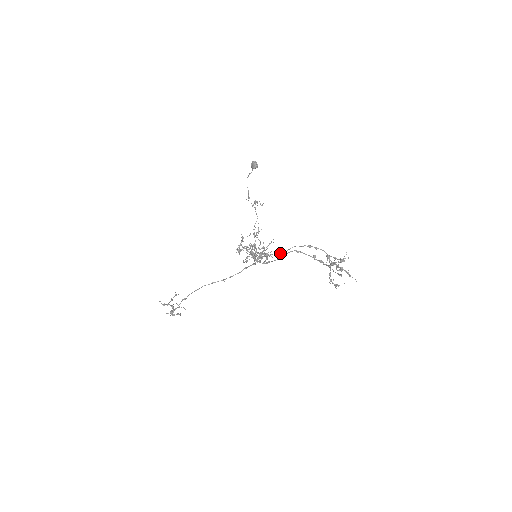
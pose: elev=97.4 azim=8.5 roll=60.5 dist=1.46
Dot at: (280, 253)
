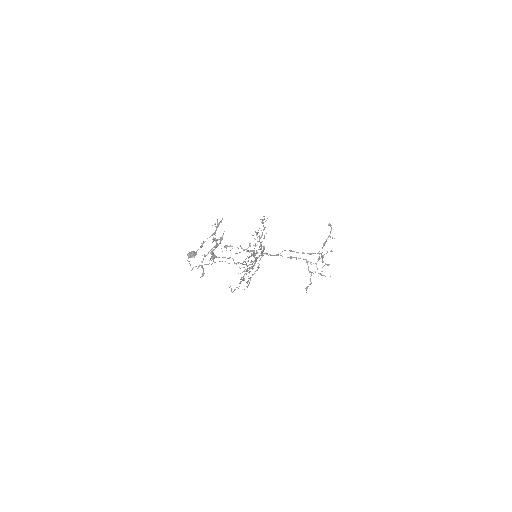
Dot at: occluded
